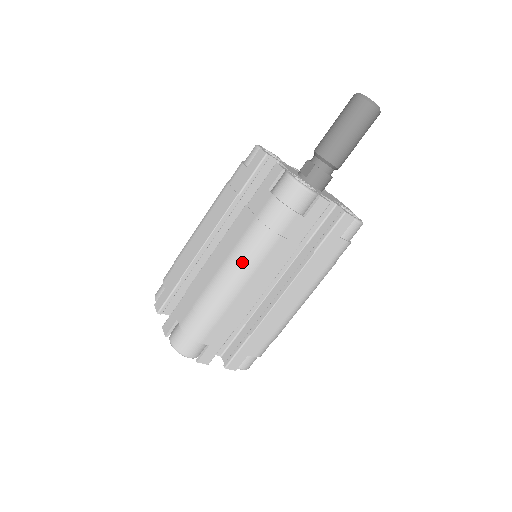
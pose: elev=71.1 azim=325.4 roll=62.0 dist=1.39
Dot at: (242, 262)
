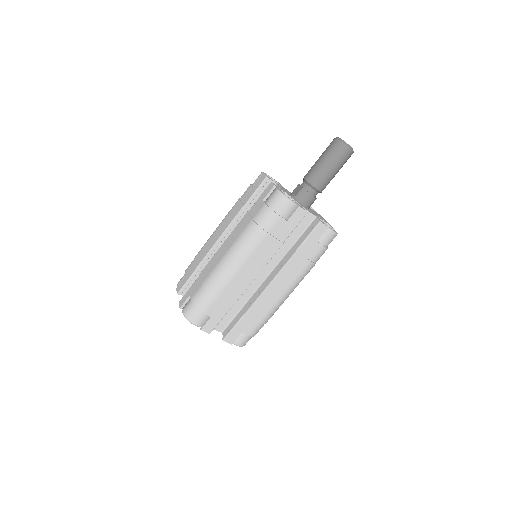
Dot at: (239, 251)
